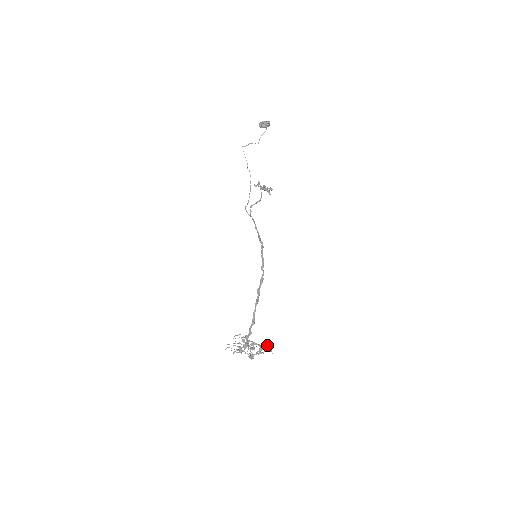
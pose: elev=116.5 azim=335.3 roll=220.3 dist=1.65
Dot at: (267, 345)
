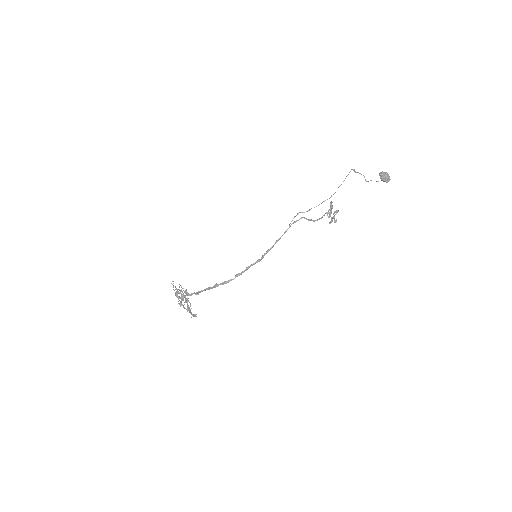
Dot at: occluded
